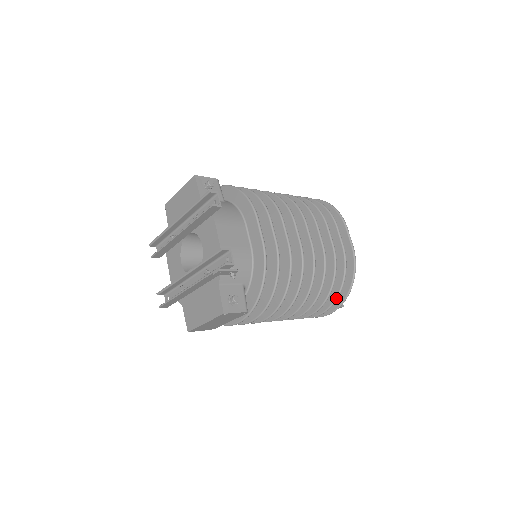
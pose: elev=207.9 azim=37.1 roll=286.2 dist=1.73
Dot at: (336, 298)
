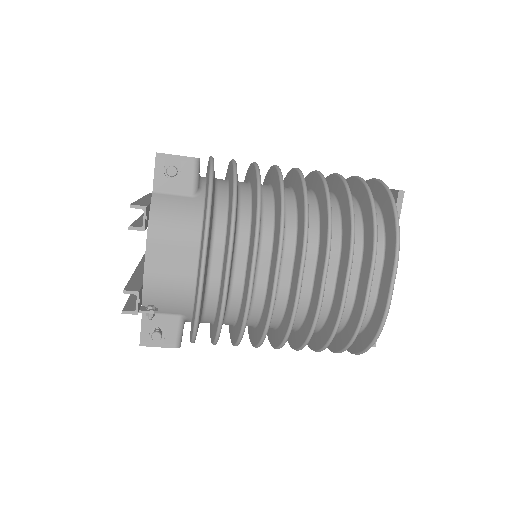
Dot at: (340, 351)
